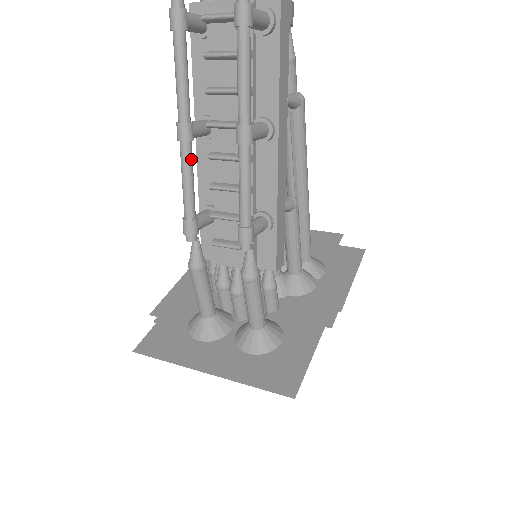
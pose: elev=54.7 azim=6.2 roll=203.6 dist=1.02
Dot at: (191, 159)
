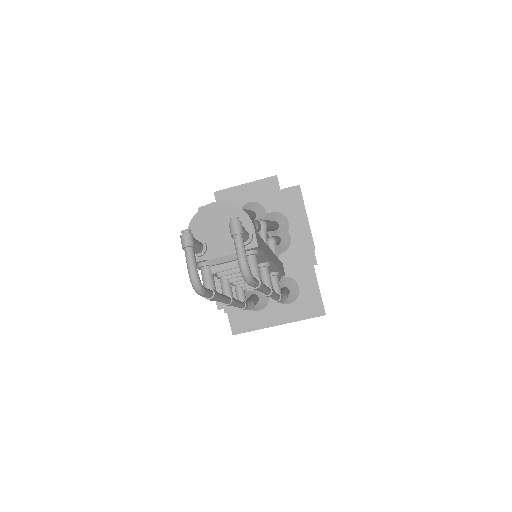
Dot at: (236, 302)
